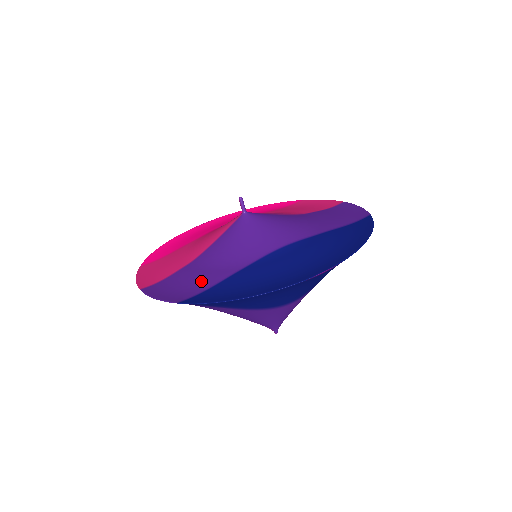
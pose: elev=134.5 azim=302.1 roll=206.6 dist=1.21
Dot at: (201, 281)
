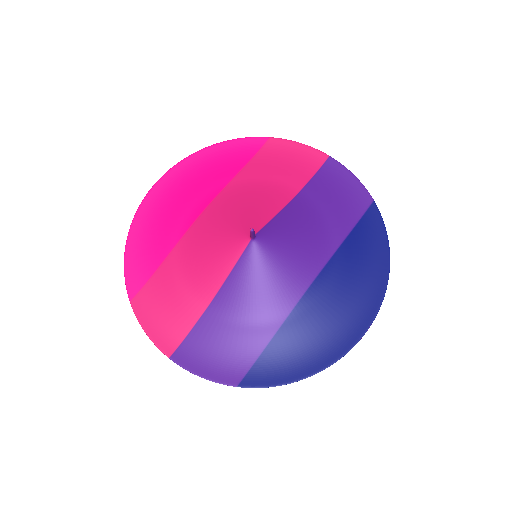
Dot at: (242, 346)
